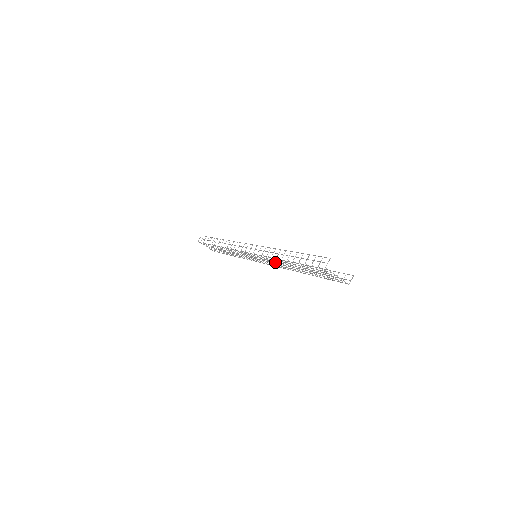
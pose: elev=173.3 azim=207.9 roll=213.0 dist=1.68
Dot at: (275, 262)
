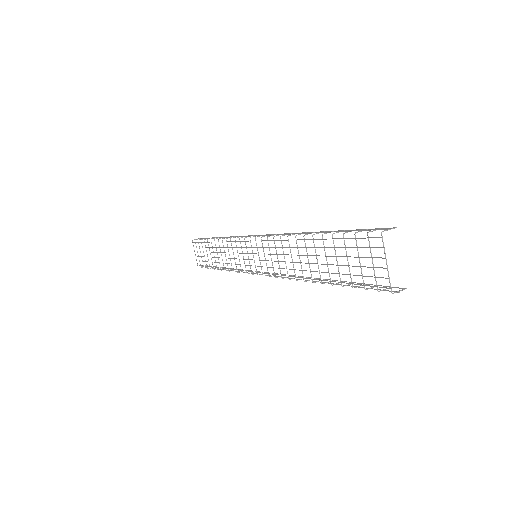
Dot at: occluded
